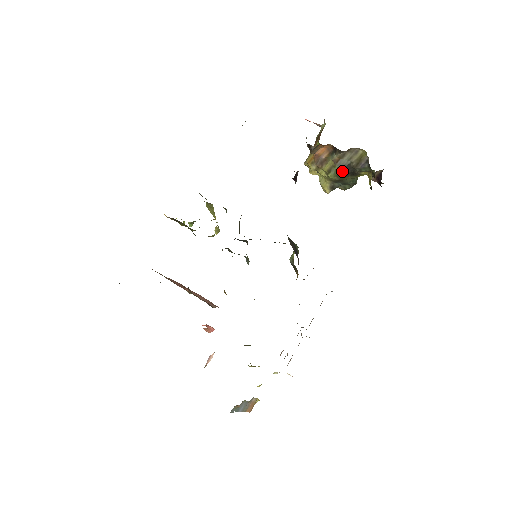
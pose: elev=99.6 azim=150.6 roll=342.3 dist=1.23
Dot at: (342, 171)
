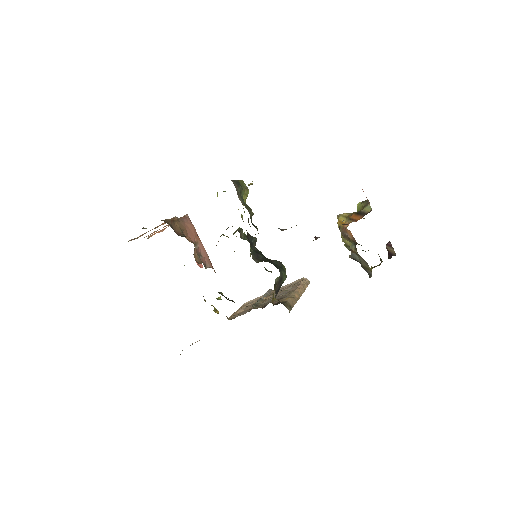
Dot at: (352, 258)
